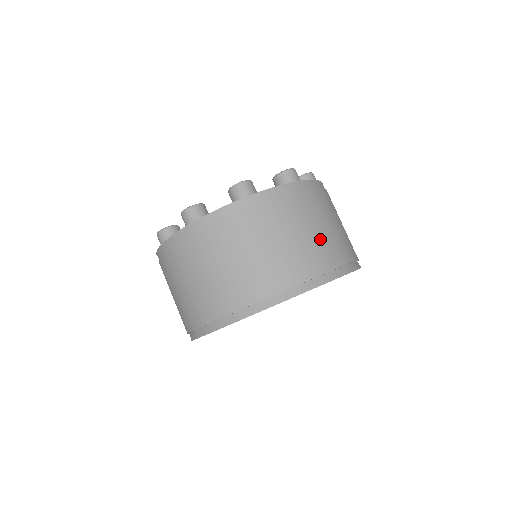
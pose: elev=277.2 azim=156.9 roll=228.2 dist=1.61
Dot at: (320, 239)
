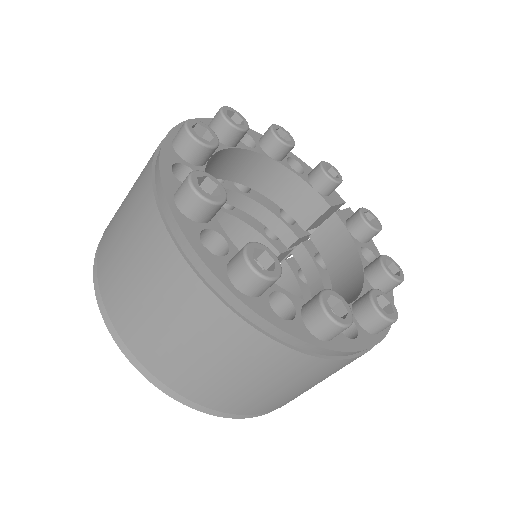
Dot at: occluded
